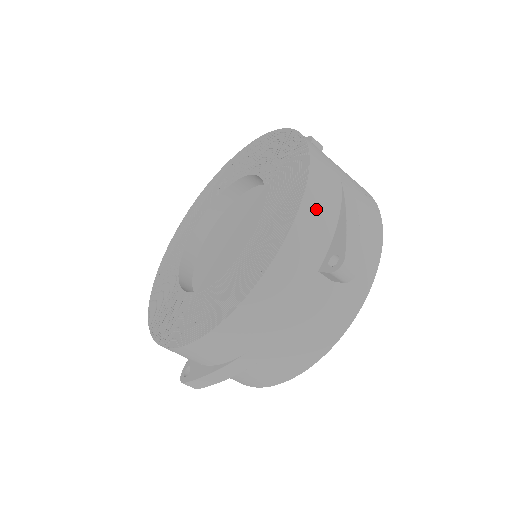
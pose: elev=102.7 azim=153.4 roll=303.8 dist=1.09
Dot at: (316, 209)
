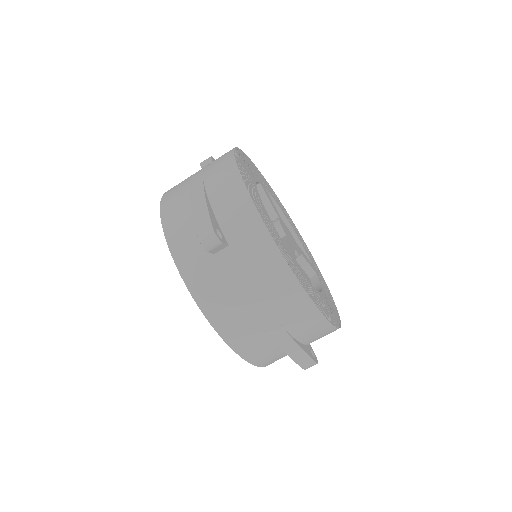
Dot at: (178, 231)
